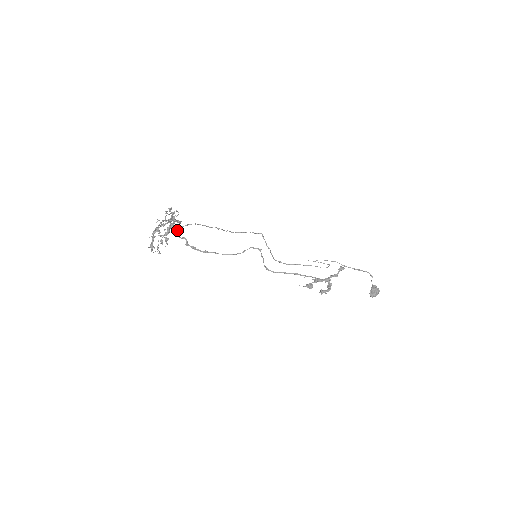
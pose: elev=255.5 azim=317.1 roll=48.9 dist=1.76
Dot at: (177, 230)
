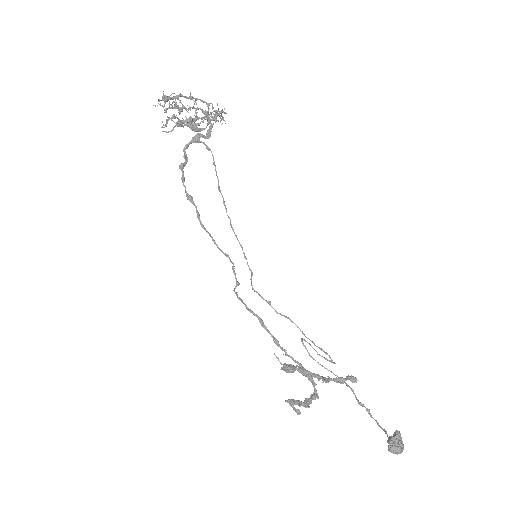
Dot at: (195, 138)
